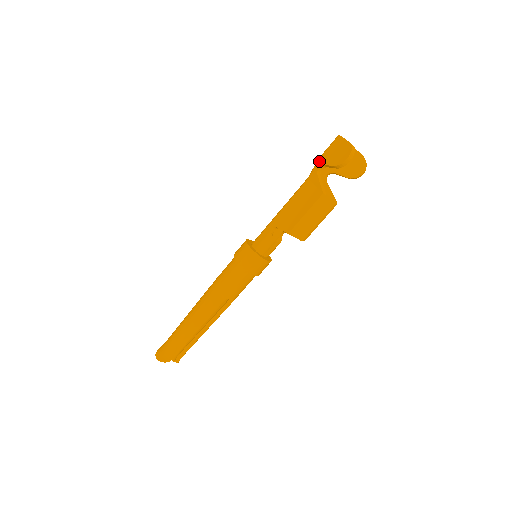
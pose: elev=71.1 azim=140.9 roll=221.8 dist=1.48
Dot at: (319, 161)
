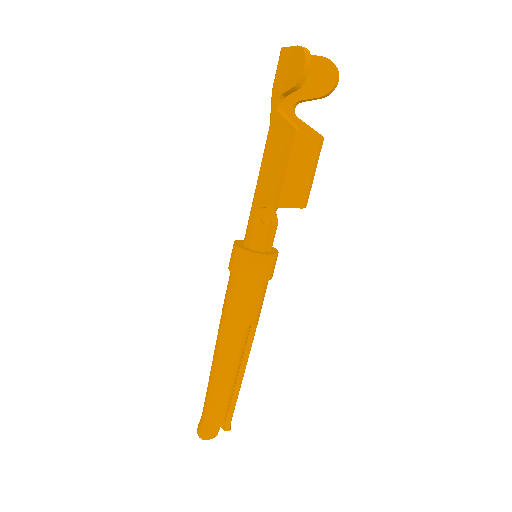
Dot at: (273, 95)
